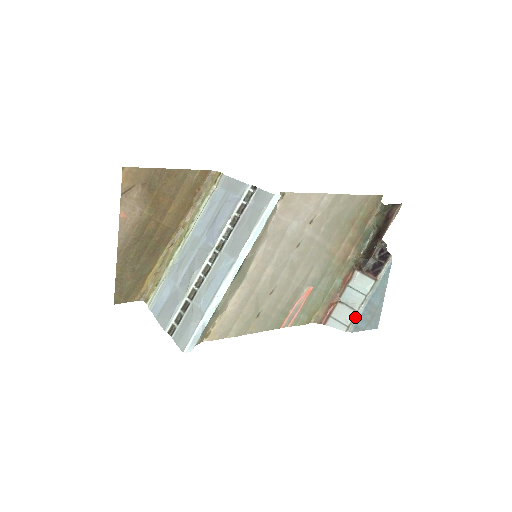
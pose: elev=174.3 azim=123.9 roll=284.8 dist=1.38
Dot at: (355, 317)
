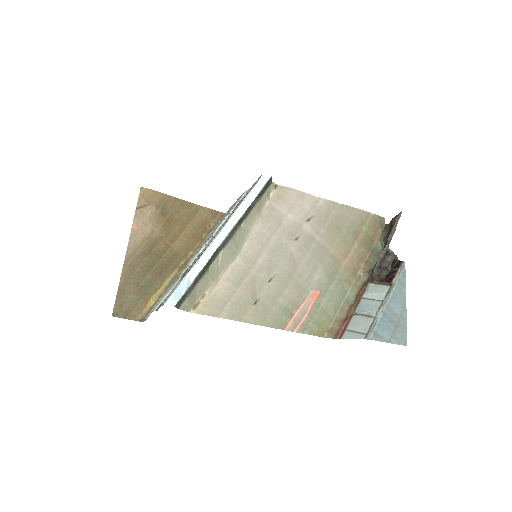
Dot at: (373, 323)
